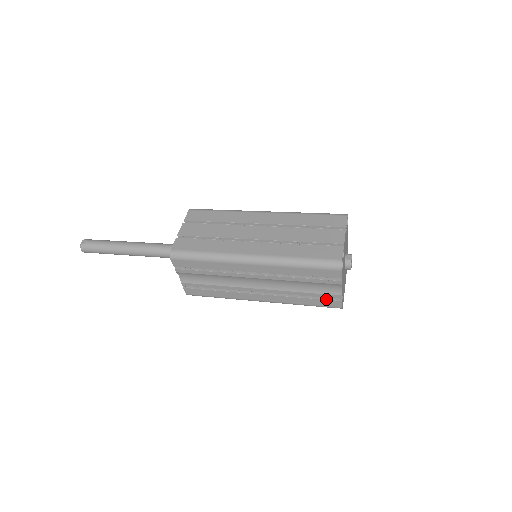
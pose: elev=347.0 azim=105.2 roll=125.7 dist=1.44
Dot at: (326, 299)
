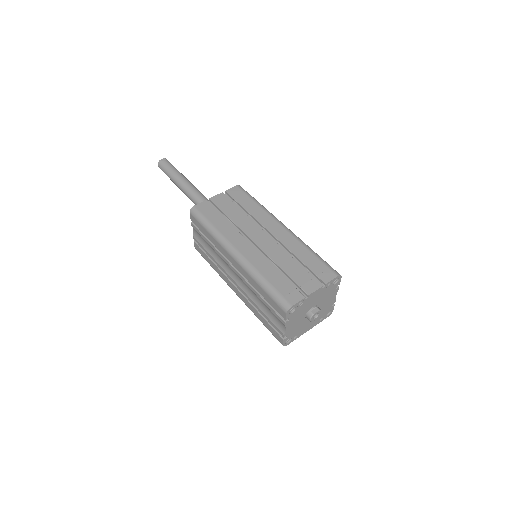
Dot at: (274, 328)
